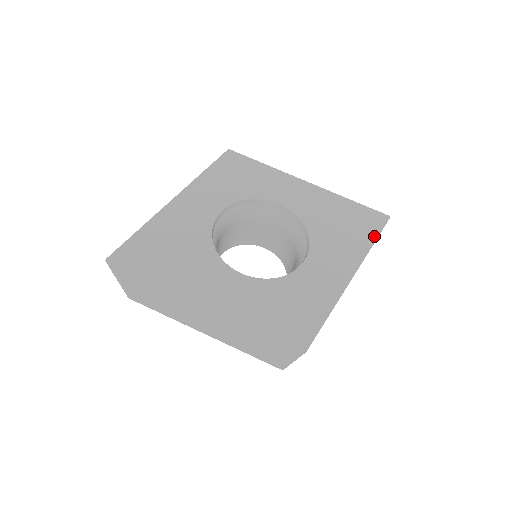
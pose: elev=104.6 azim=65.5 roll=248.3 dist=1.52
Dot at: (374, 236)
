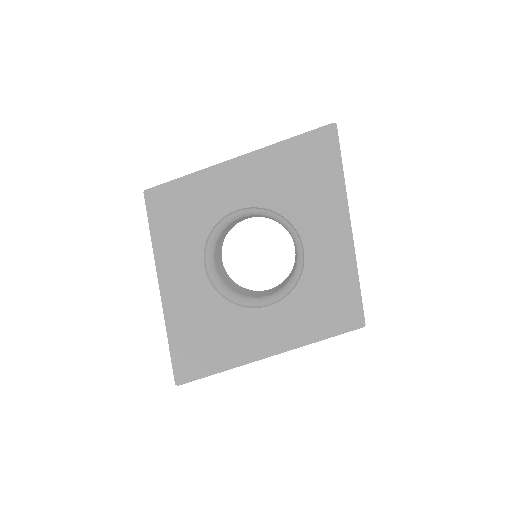
Dot at: (338, 163)
